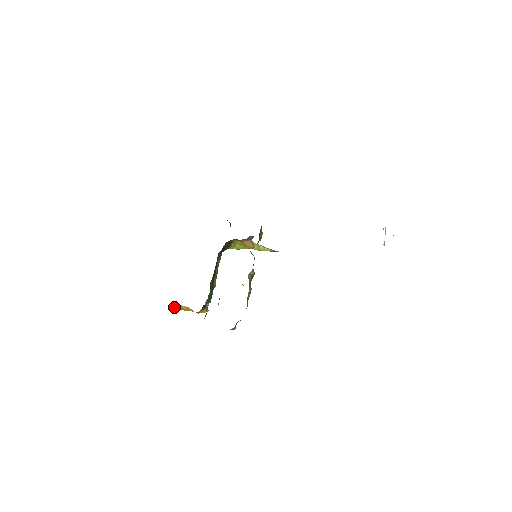
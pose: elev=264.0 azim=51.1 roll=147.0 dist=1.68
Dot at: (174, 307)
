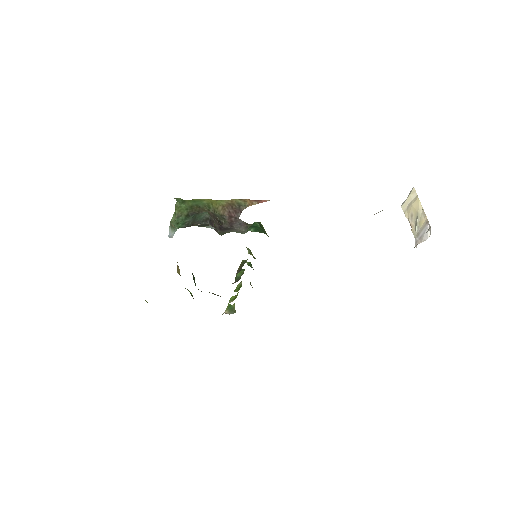
Dot at: occluded
